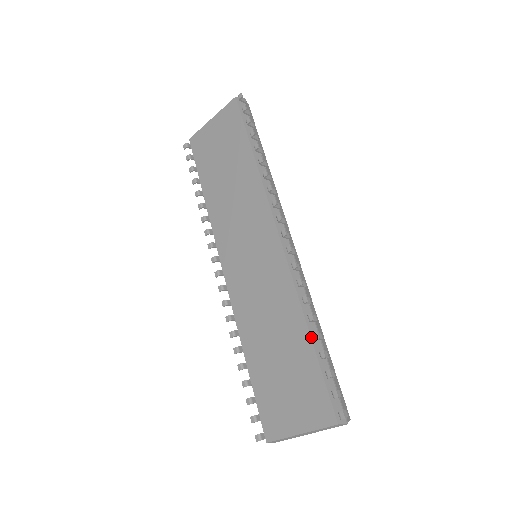
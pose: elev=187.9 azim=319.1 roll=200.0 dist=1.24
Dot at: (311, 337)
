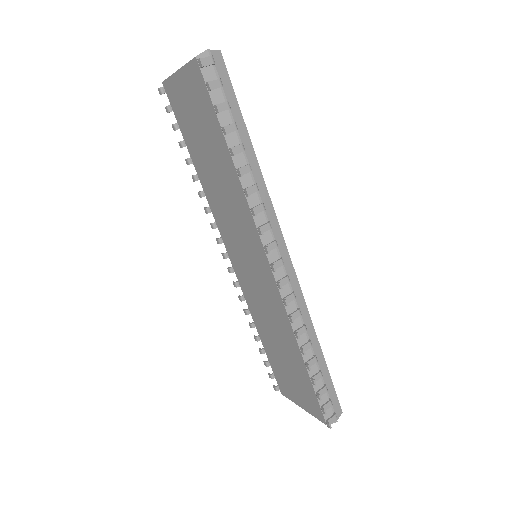
Dot at: (305, 362)
